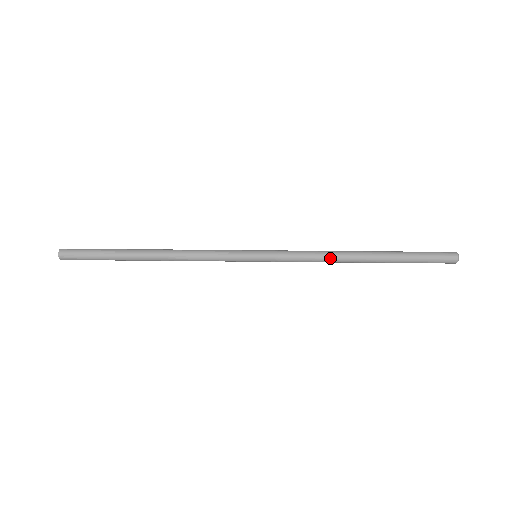
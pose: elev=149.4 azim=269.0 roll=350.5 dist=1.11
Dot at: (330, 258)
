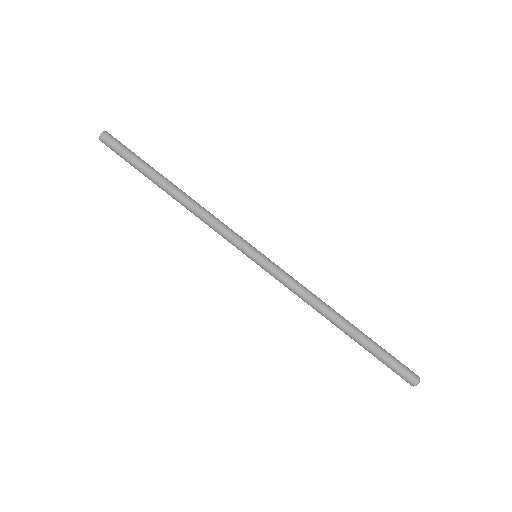
Dot at: (314, 304)
